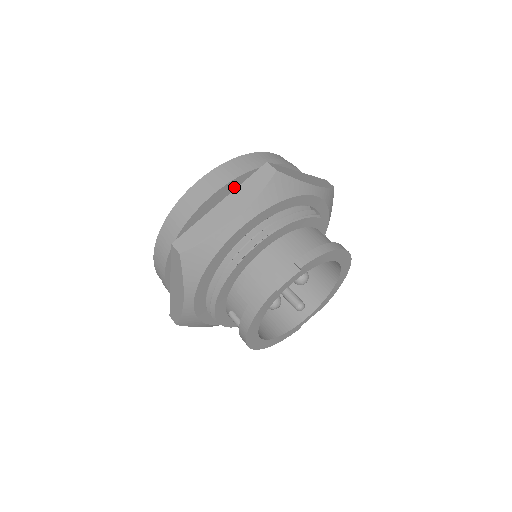
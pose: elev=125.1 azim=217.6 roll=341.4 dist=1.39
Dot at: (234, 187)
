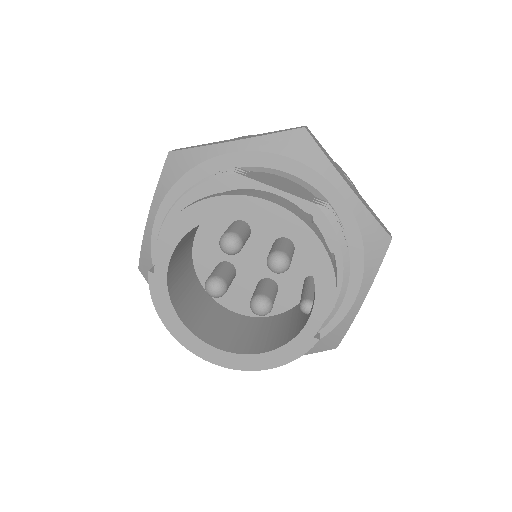
Dot at: occluded
